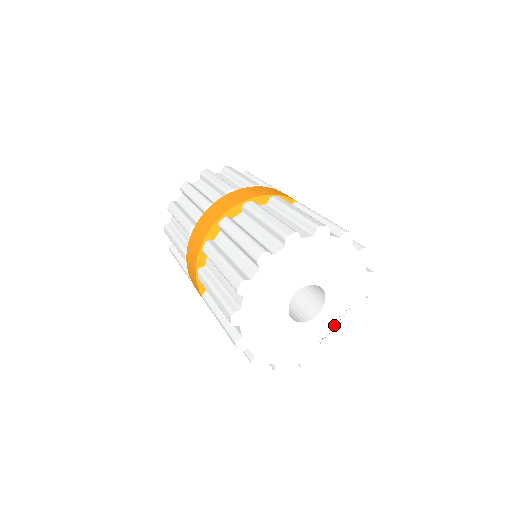
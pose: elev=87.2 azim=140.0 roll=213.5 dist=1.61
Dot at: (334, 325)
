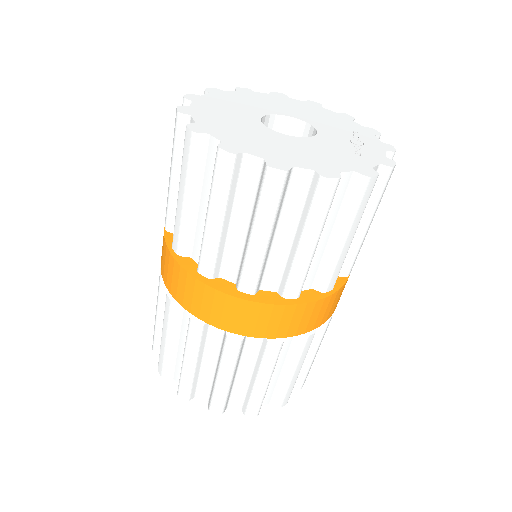
Dot at: (355, 143)
